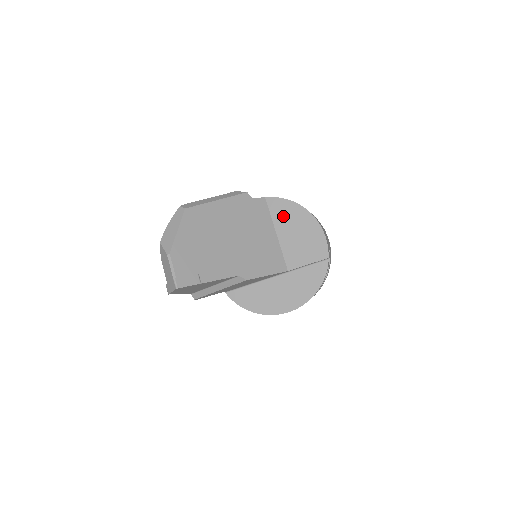
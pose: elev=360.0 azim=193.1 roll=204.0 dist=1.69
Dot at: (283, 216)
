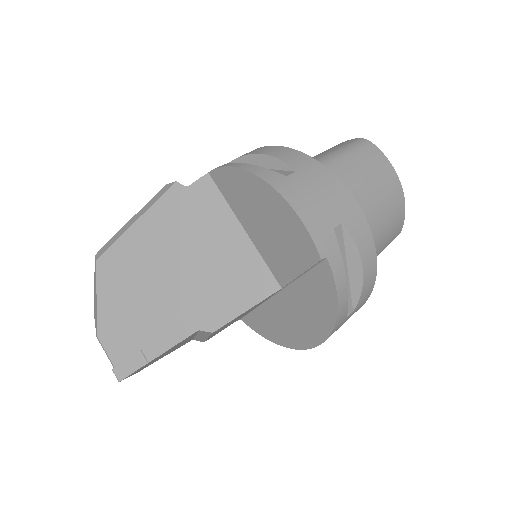
Dot at: (238, 198)
